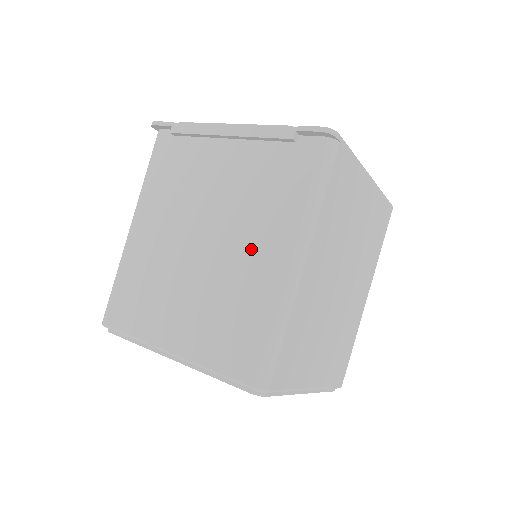
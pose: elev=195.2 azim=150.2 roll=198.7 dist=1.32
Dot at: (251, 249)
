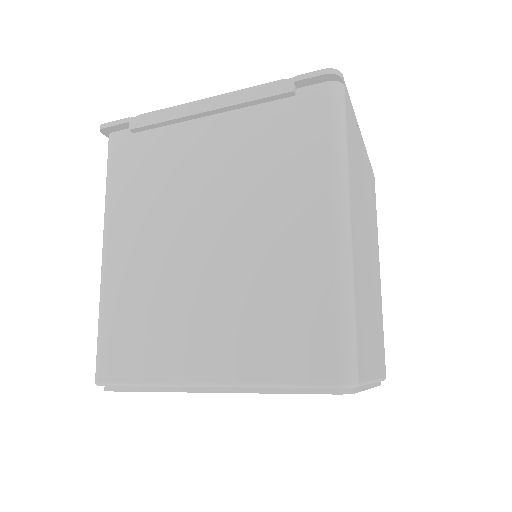
Dot at: (279, 225)
